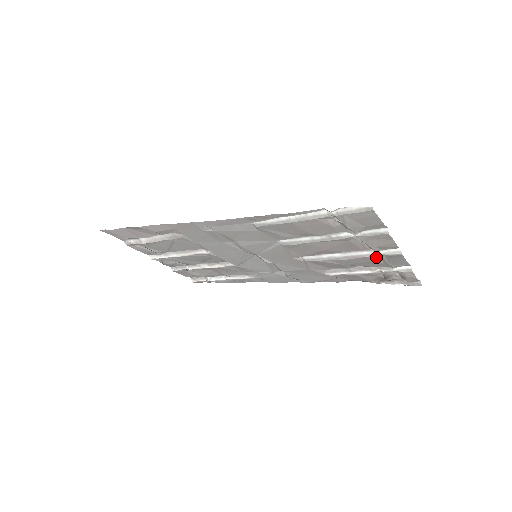
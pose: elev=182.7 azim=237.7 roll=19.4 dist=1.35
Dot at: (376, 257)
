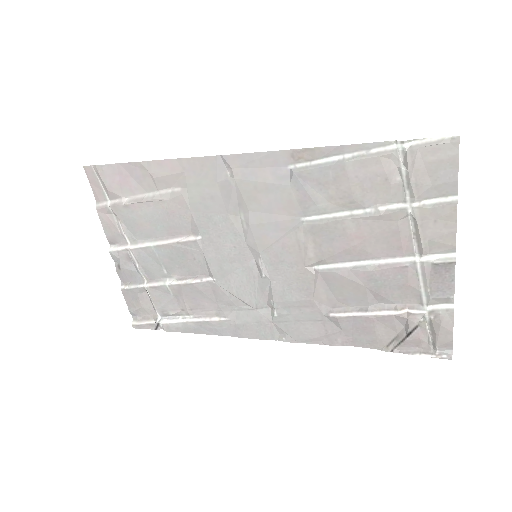
Dot at: (416, 273)
